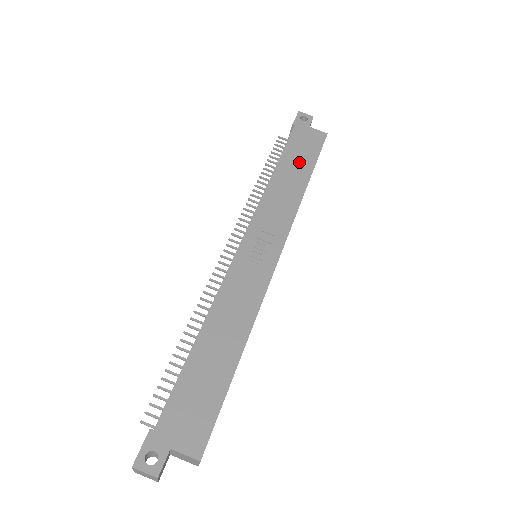
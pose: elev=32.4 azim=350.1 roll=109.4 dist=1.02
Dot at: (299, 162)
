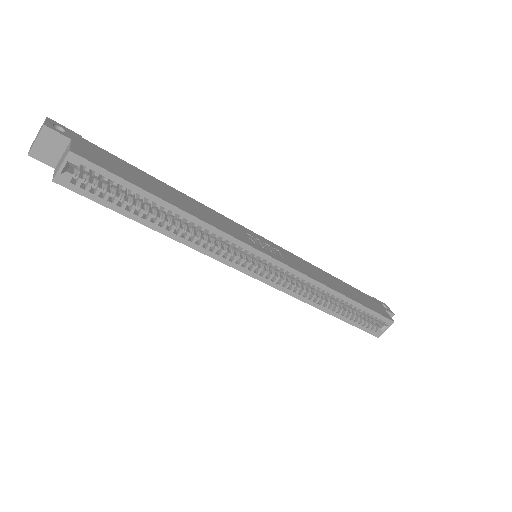
Dot at: (353, 293)
